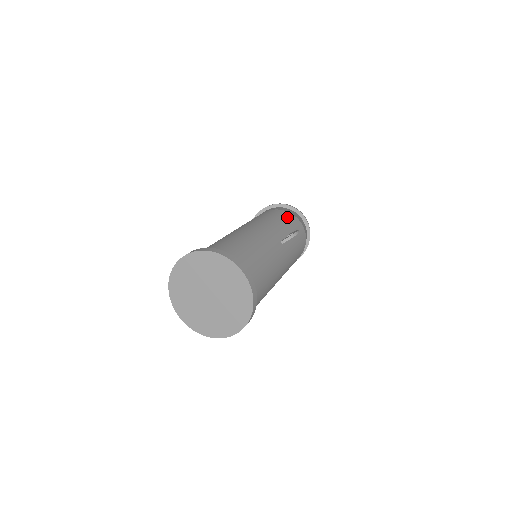
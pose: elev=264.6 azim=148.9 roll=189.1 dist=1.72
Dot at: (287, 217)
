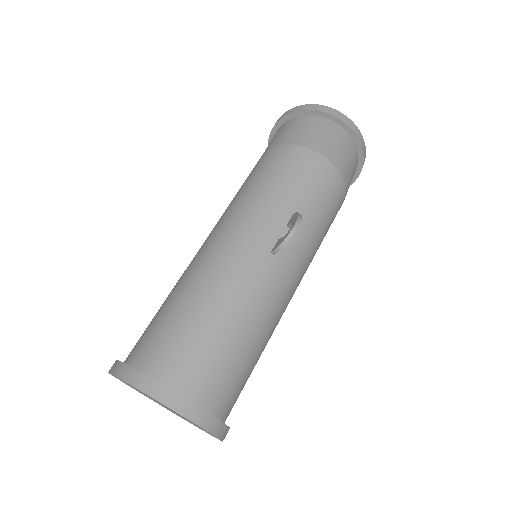
Dot at: (293, 167)
